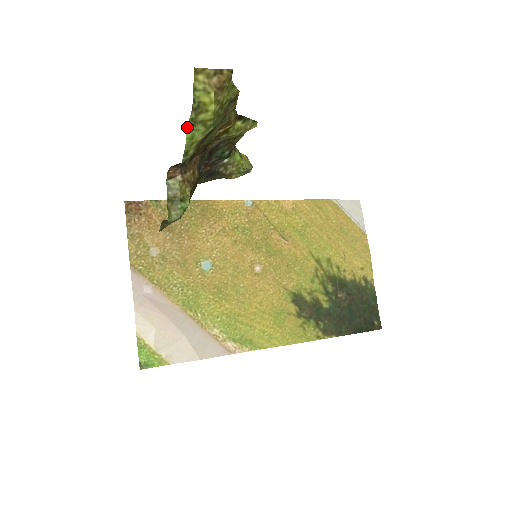
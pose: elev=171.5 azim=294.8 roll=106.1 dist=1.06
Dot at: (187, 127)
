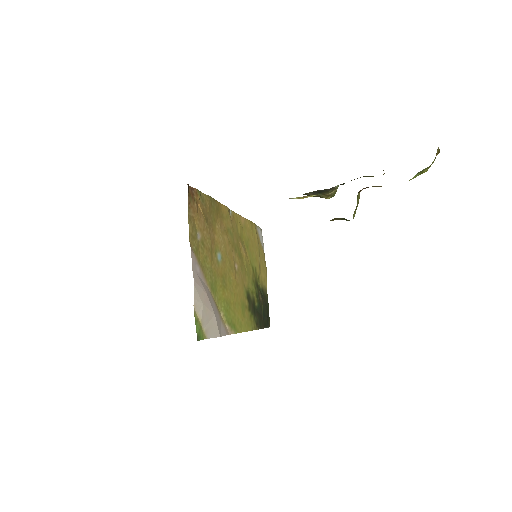
Dot at: (418, 172)
